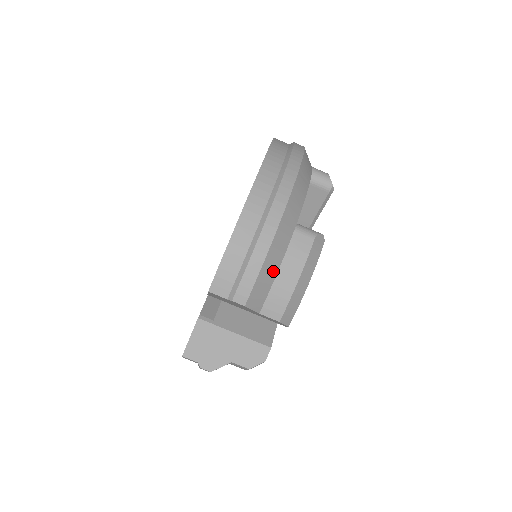
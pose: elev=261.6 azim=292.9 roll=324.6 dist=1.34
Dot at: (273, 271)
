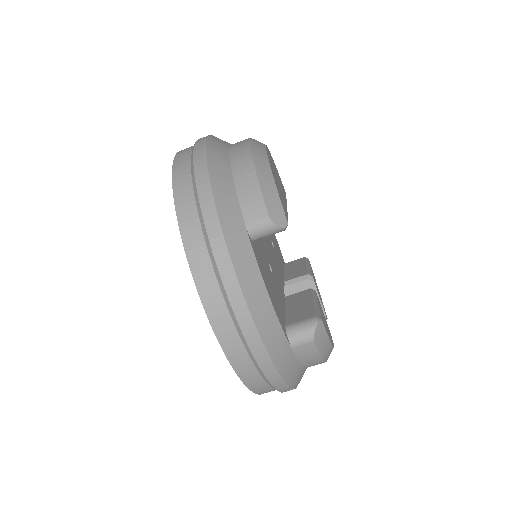
Dot at: (299, 371)
